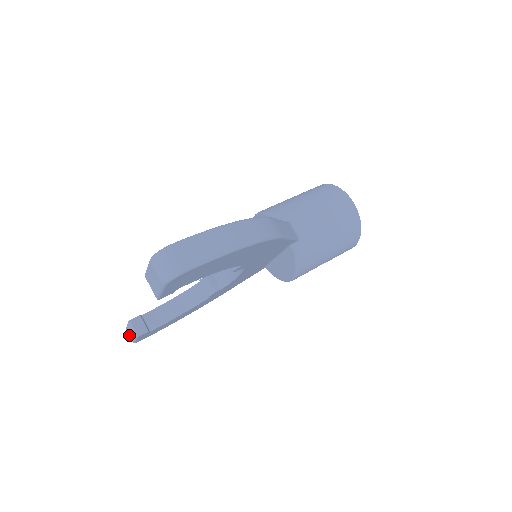
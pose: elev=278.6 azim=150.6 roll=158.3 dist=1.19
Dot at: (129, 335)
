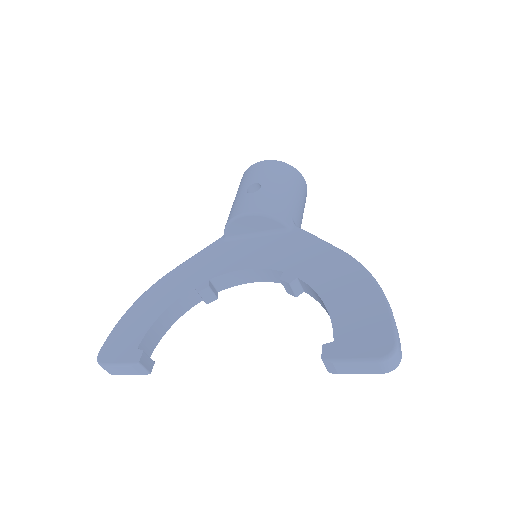
Dot at: (112, 371)
